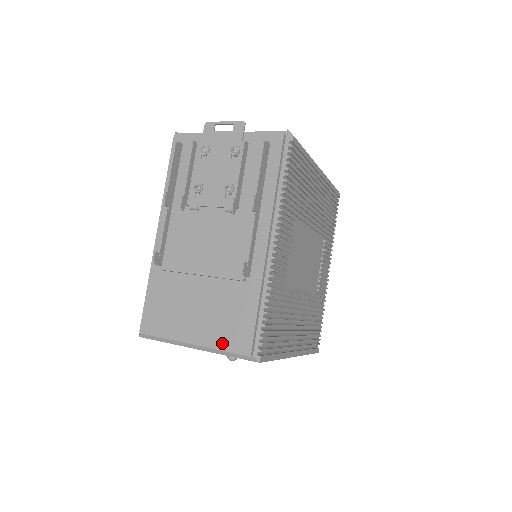
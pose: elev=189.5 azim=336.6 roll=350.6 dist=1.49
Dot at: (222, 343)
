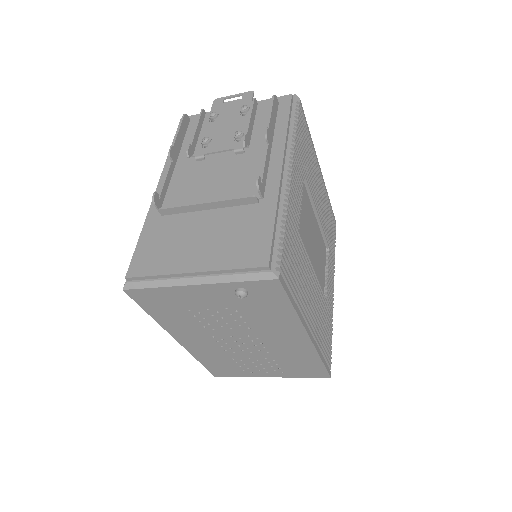
Dot at: (232, 263)
